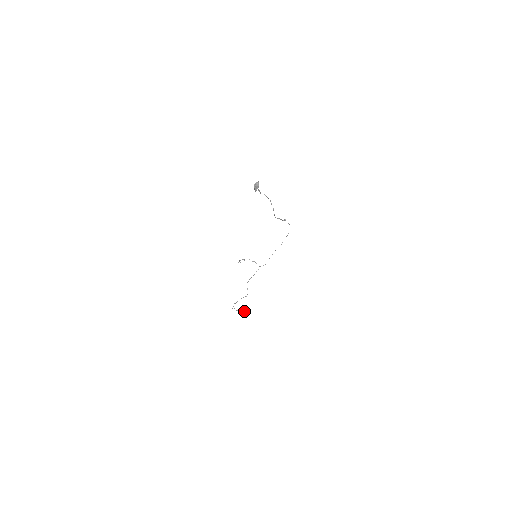
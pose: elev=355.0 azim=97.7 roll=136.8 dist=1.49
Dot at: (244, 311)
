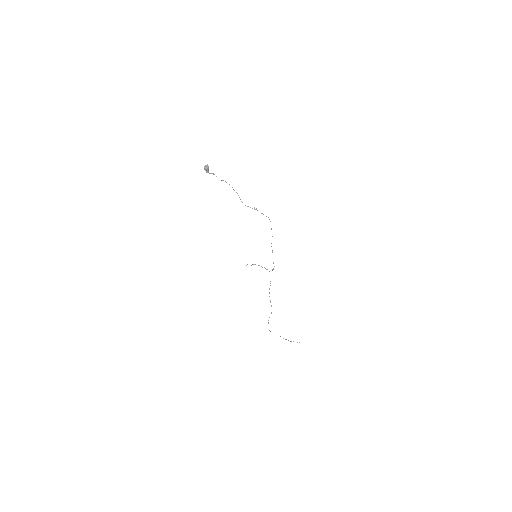
Dot at: occluded
